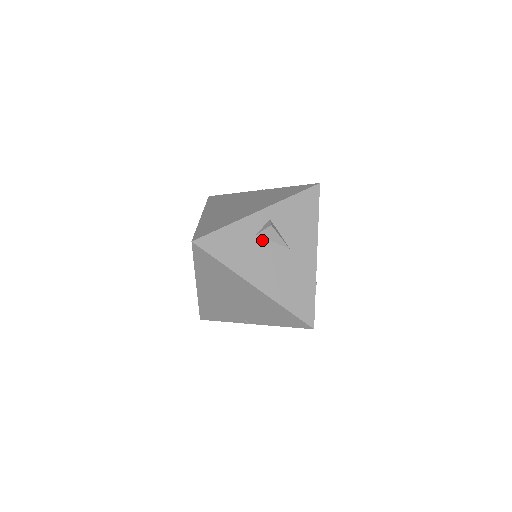
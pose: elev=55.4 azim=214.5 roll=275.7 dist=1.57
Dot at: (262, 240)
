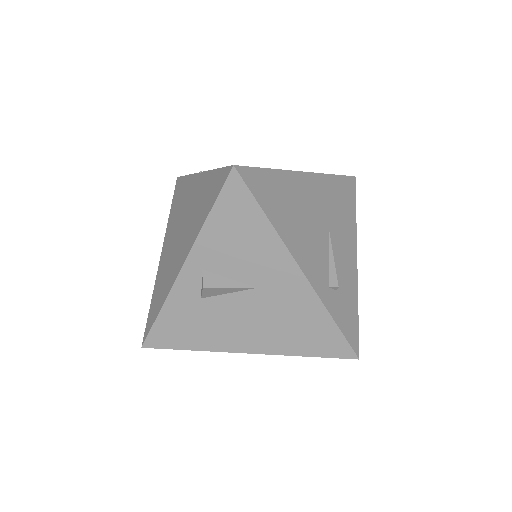
Dot at: (213, 300)
